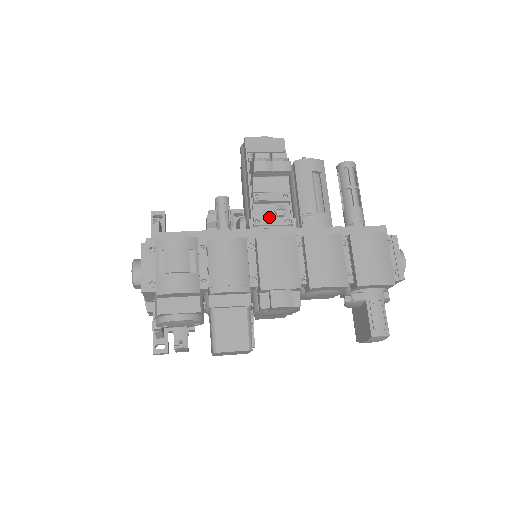
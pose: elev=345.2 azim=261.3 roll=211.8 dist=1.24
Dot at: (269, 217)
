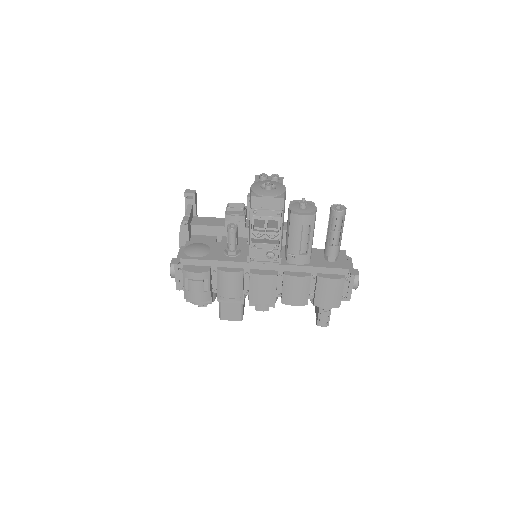
Dot at: (262, 256)
